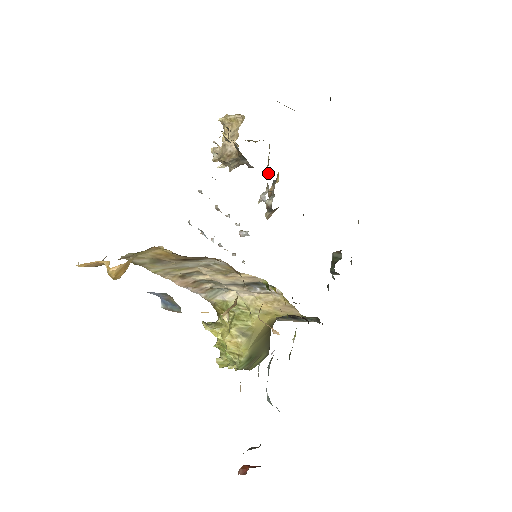
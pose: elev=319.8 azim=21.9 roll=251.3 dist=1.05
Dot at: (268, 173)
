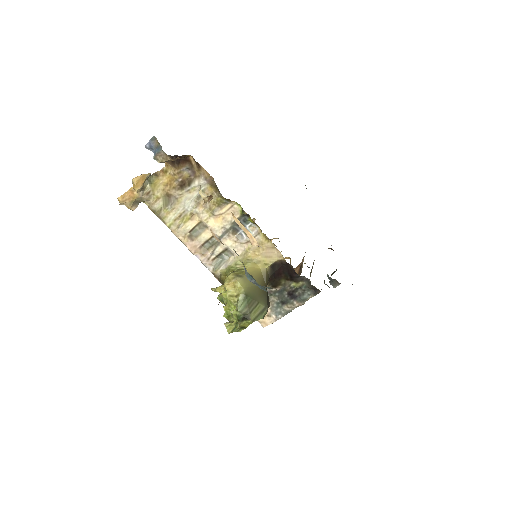
Dot at: occluded
